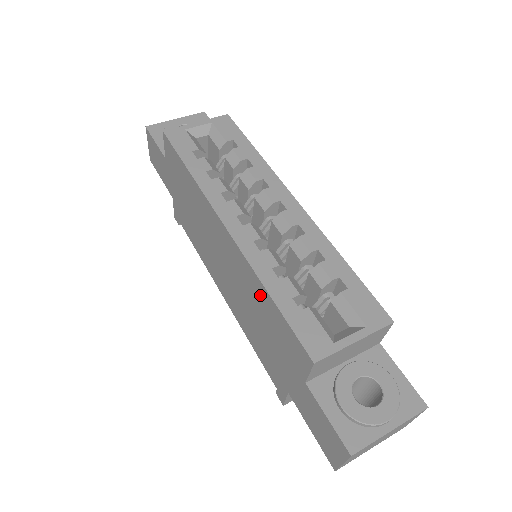
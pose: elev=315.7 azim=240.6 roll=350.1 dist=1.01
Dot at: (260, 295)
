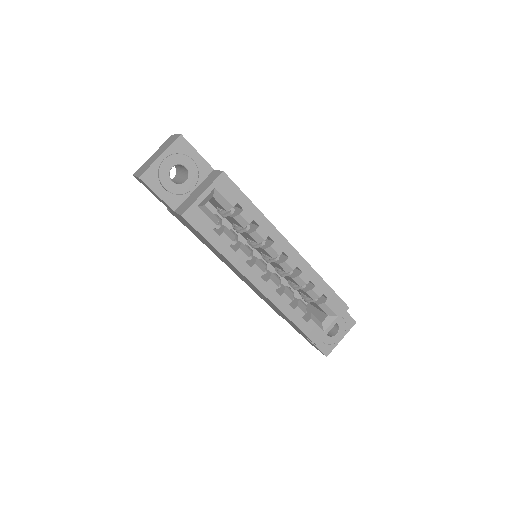
Dot at: (281, 312)
